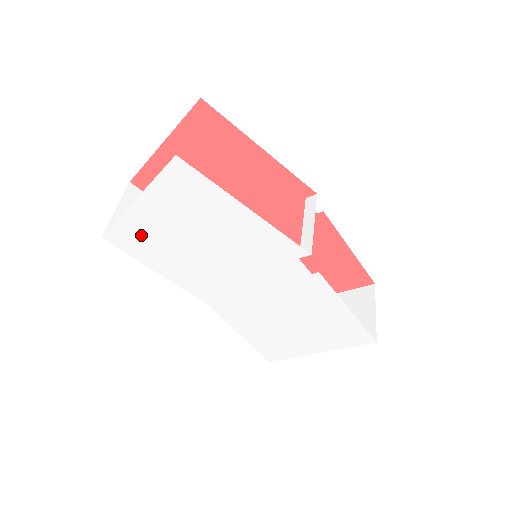
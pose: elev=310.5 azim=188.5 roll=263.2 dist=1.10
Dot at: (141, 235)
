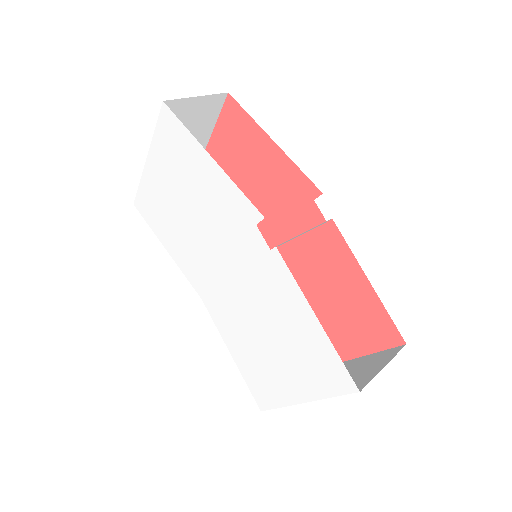
Dot at: (153, 199)
